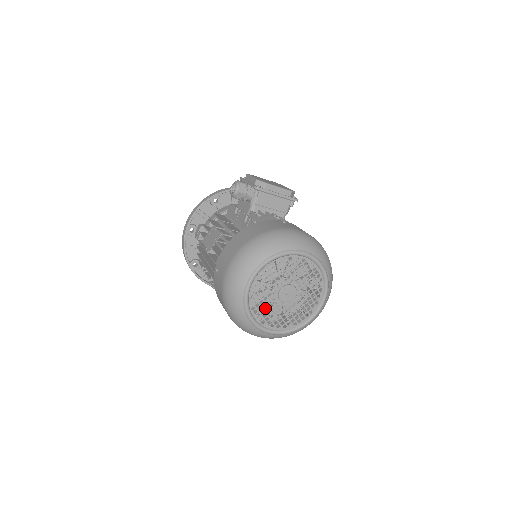
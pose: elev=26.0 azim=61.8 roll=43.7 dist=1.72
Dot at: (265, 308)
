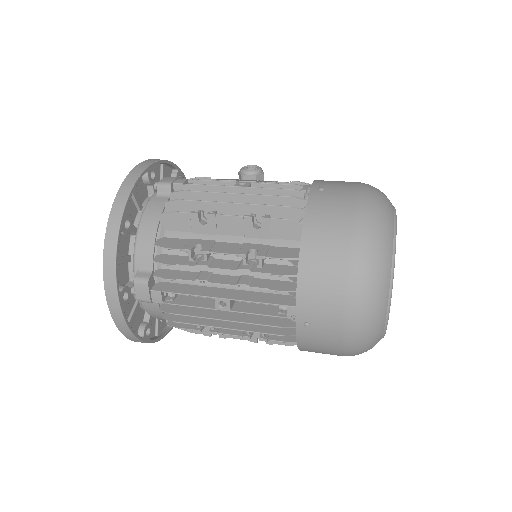
Dot at: occluded
